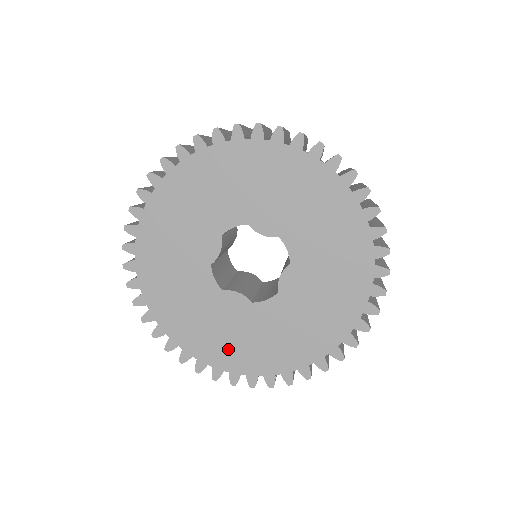
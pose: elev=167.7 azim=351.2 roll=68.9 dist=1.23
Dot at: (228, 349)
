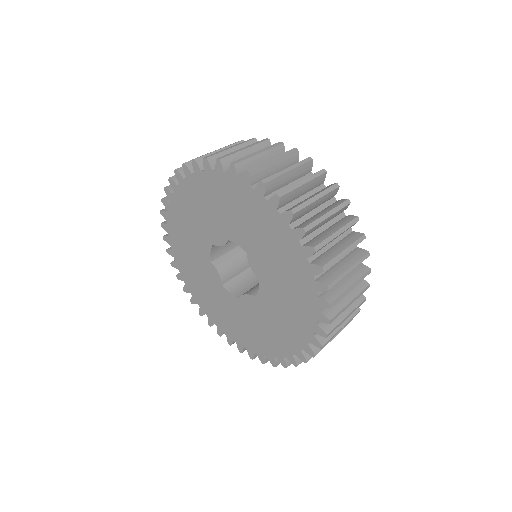
Dot at: (273, 339)
